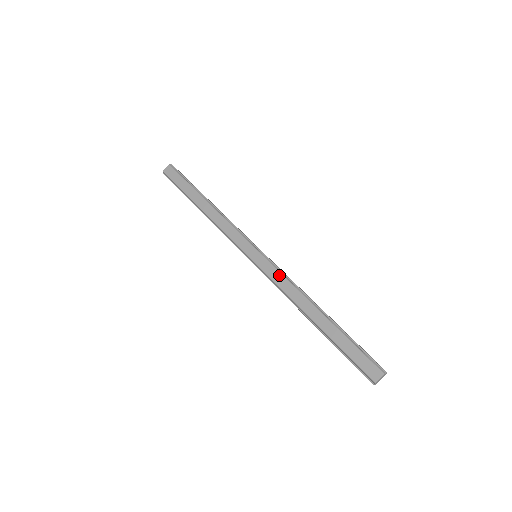
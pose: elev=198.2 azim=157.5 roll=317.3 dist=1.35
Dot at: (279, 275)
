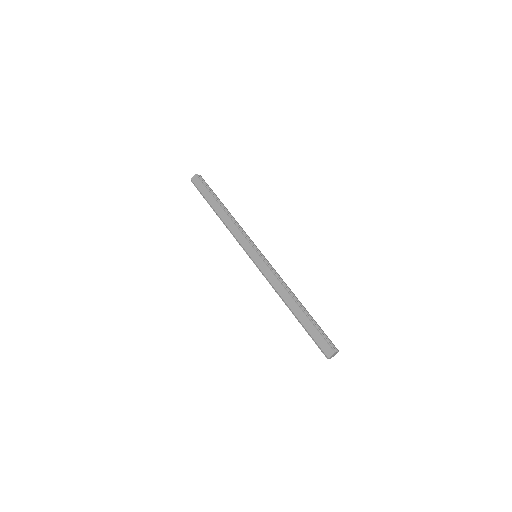
Dot at: (270, 274)
